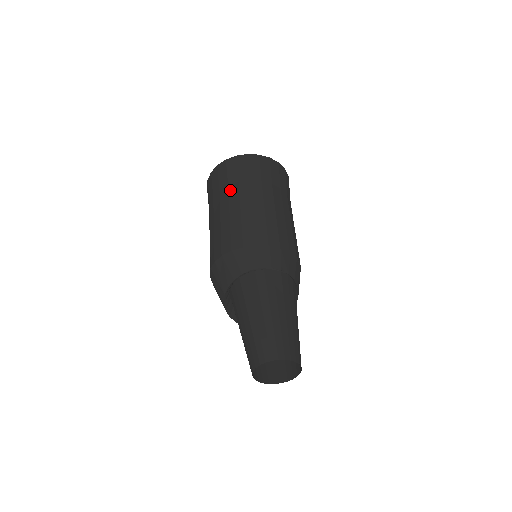
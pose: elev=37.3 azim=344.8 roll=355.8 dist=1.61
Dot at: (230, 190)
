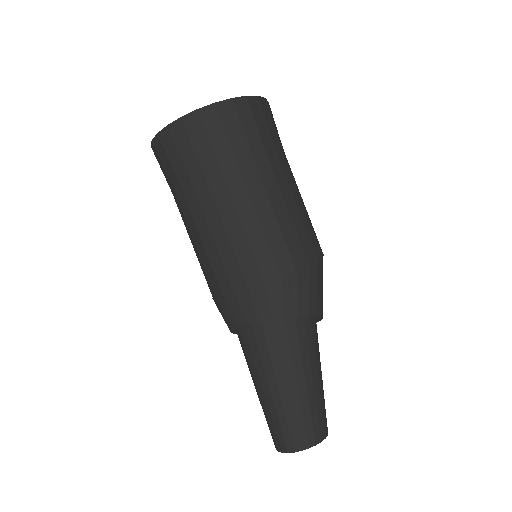
Dot at: occluded
